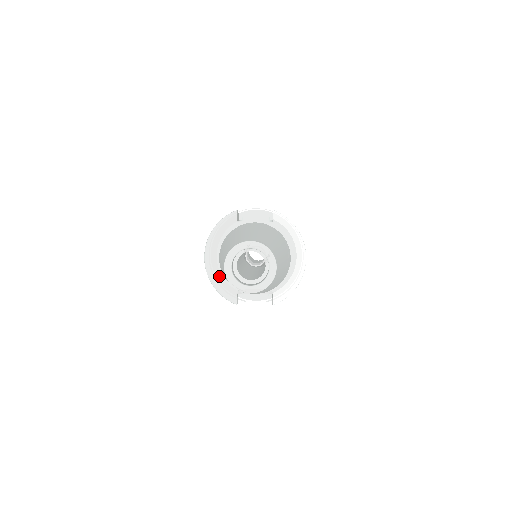
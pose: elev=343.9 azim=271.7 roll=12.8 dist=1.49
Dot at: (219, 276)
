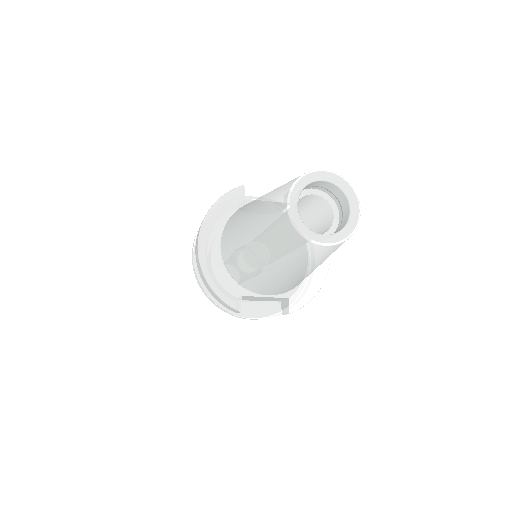
Dot at: (218, 270)
